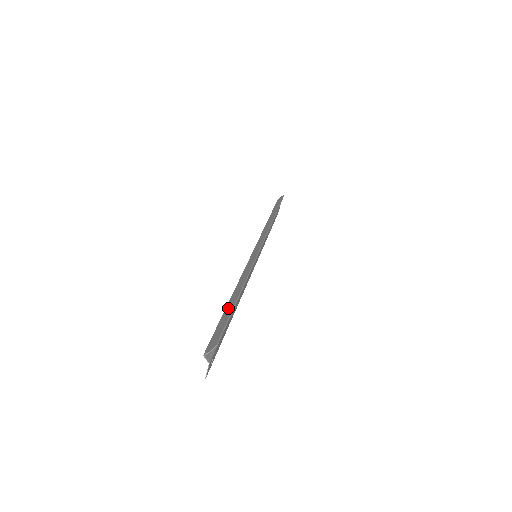
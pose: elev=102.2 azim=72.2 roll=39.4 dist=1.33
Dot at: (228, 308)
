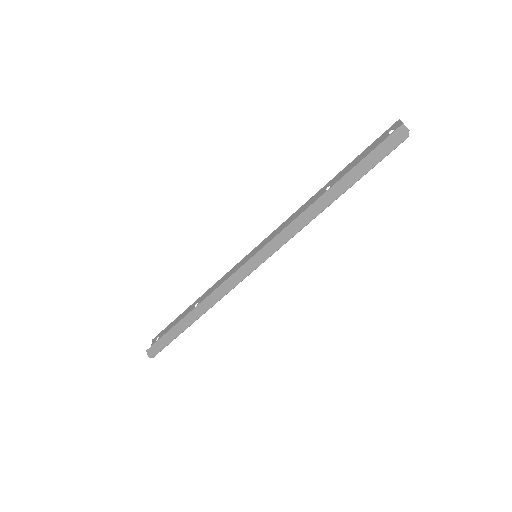
Dot at: (179, 327)
